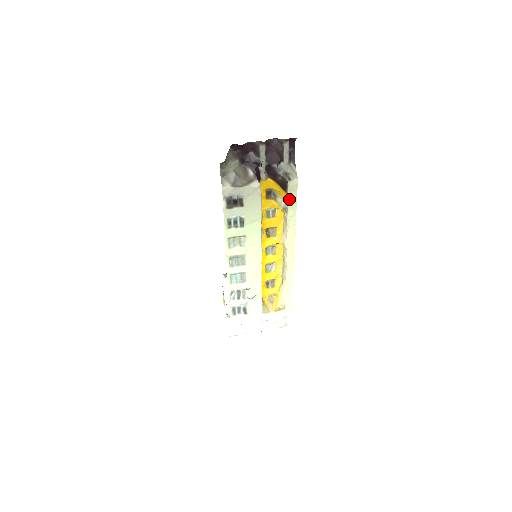
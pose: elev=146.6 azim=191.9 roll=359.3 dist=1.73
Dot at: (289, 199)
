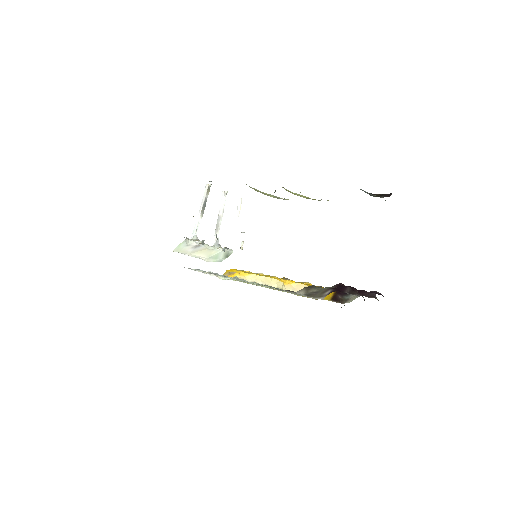
Dot at: occluded
